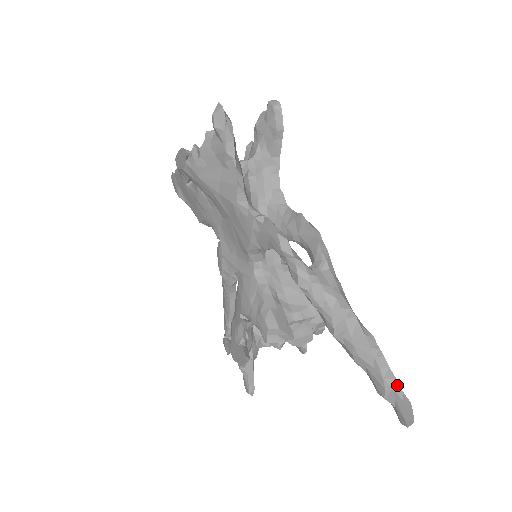
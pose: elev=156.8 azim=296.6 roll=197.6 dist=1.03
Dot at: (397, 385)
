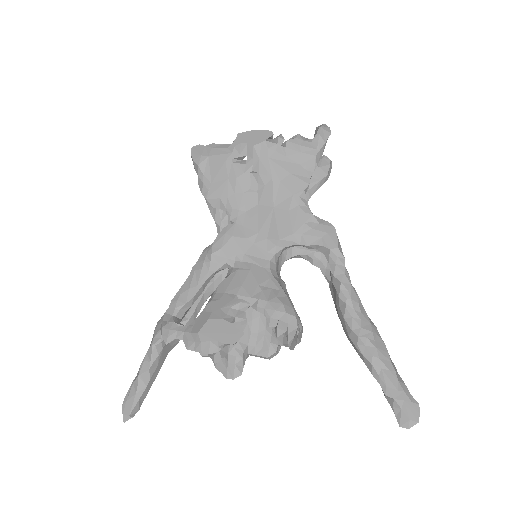
Dot at: (407, 389)
